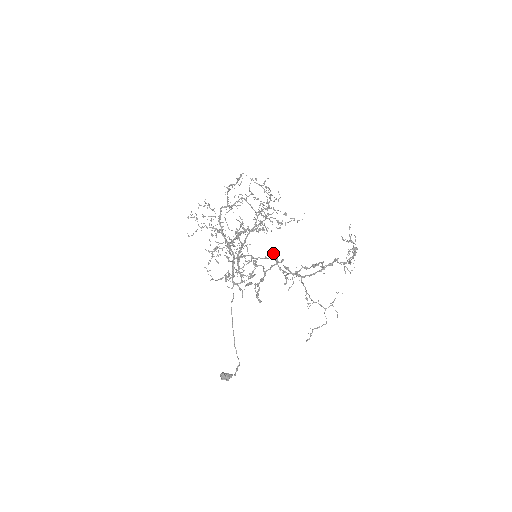
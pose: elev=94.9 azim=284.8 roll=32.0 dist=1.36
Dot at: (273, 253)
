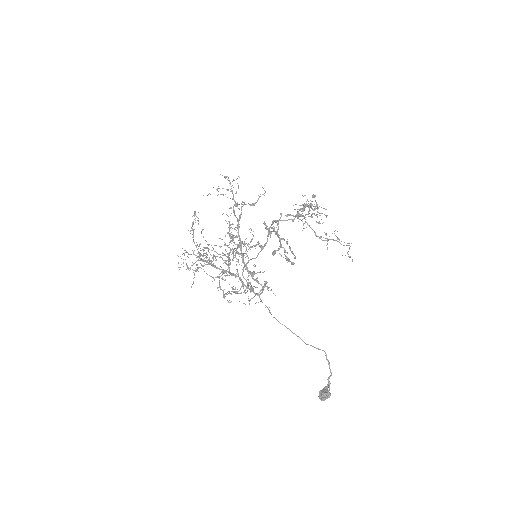
Dot at: (268, 230)
